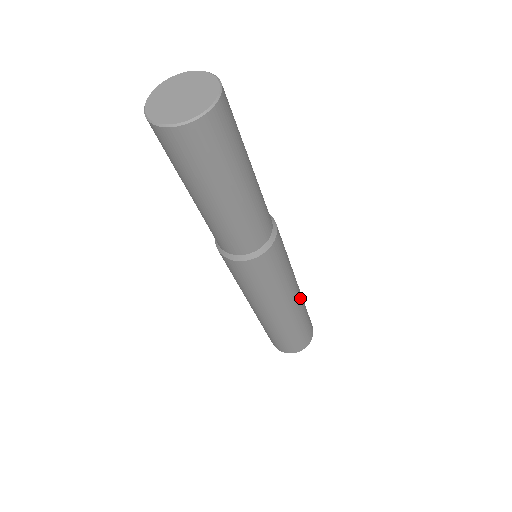
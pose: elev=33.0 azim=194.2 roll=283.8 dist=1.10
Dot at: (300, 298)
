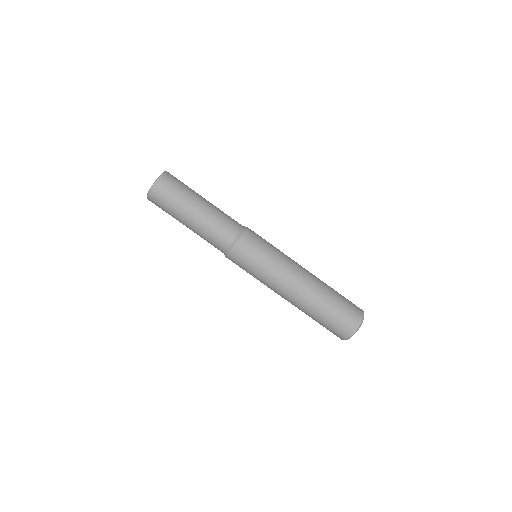
Dot at: occluded
